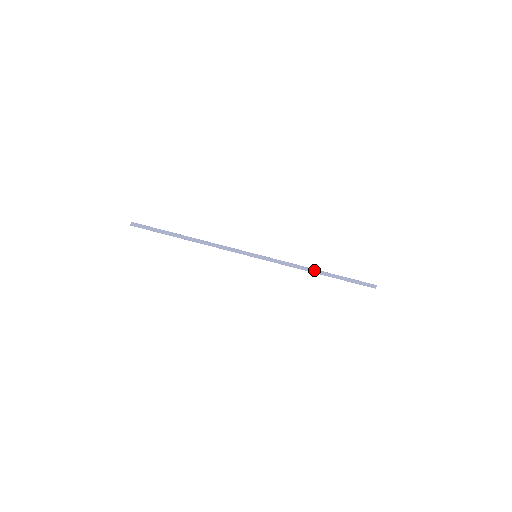
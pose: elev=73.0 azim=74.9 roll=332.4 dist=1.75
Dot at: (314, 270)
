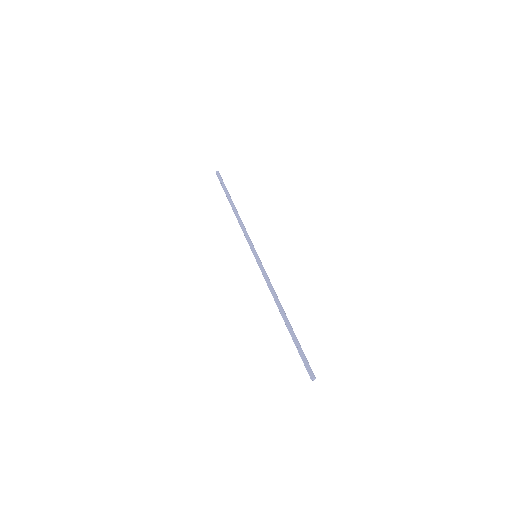
Dot at: occluded
